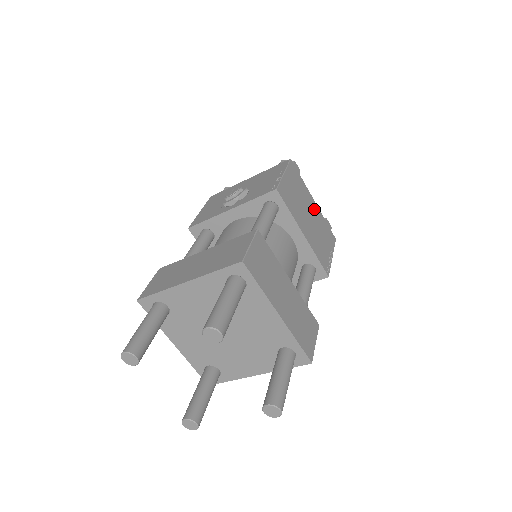
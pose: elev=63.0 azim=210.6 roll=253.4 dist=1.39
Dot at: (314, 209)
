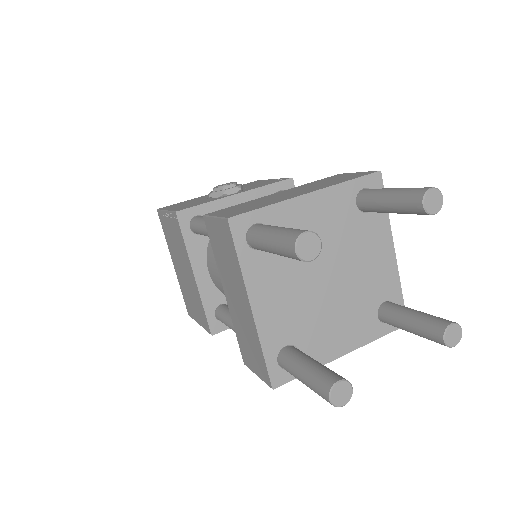
Dot at: occluded
